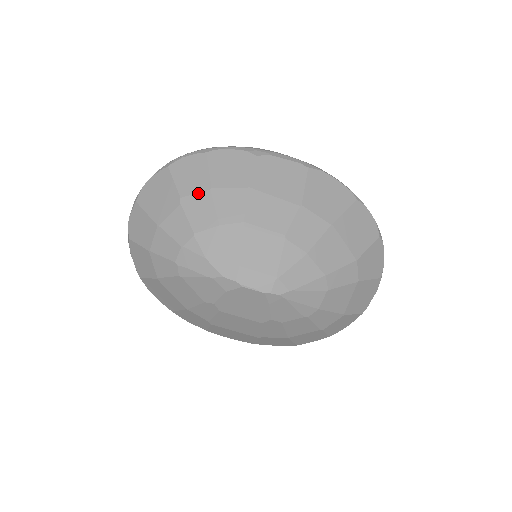
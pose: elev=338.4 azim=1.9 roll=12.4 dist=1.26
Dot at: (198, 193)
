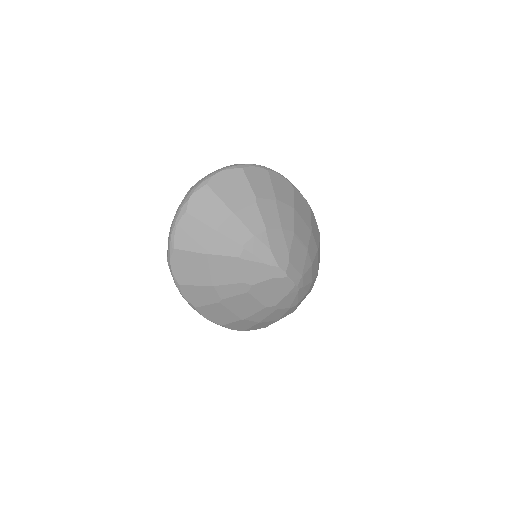
Dot at: (268, 199)
